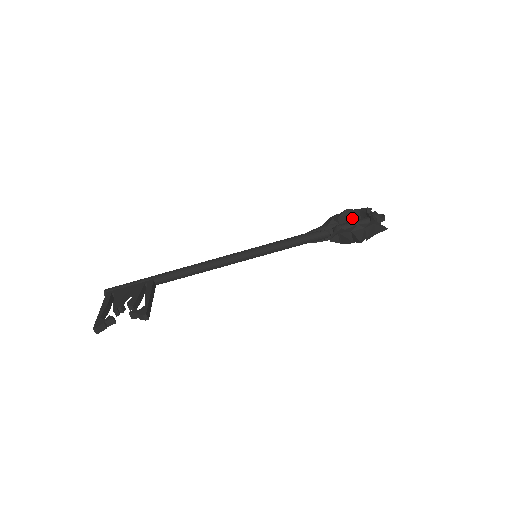
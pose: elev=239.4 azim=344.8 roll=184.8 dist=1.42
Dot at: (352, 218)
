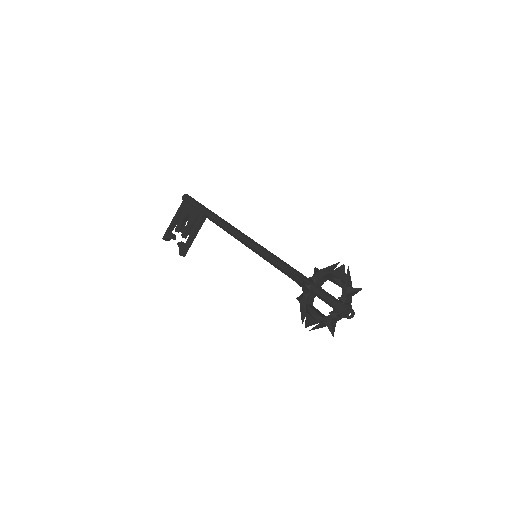
Dot at: occluded
